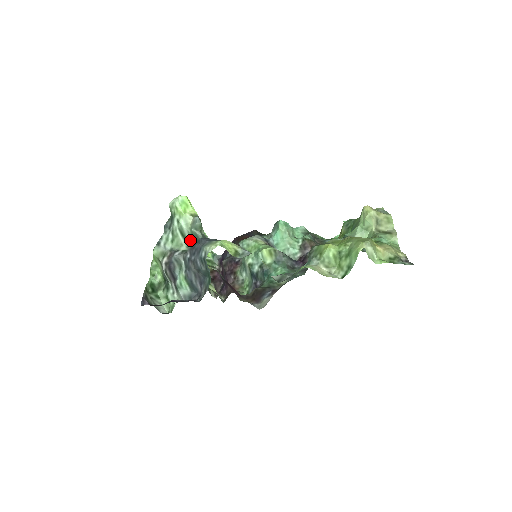
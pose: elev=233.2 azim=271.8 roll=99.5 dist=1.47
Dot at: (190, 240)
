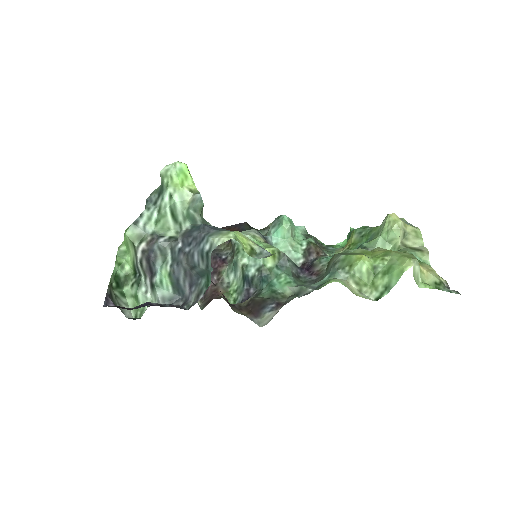
Dot at: (183, 224)
